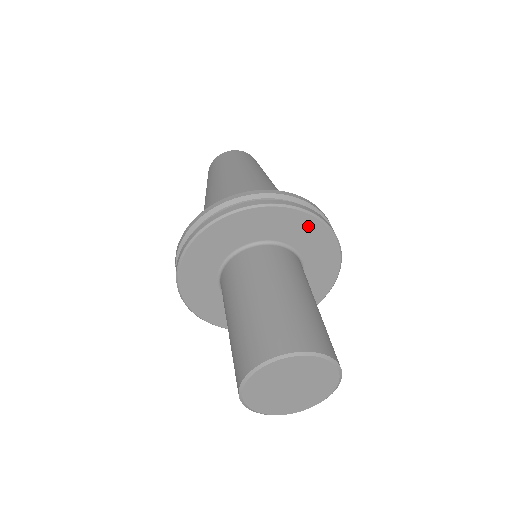
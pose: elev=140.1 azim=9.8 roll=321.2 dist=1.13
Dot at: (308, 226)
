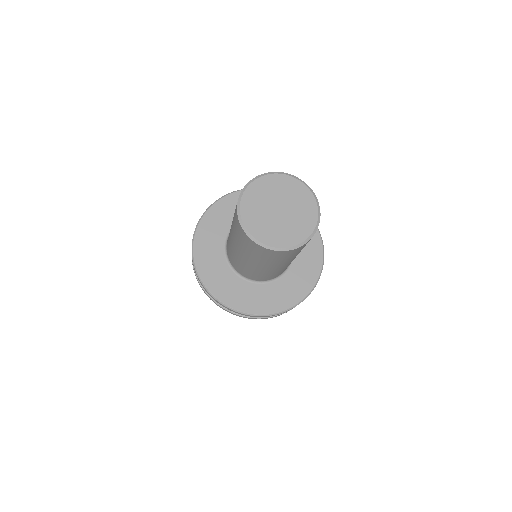
Dot at: (315, 257)
